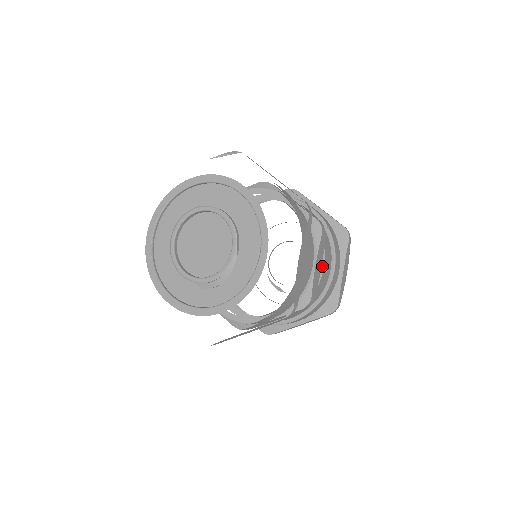
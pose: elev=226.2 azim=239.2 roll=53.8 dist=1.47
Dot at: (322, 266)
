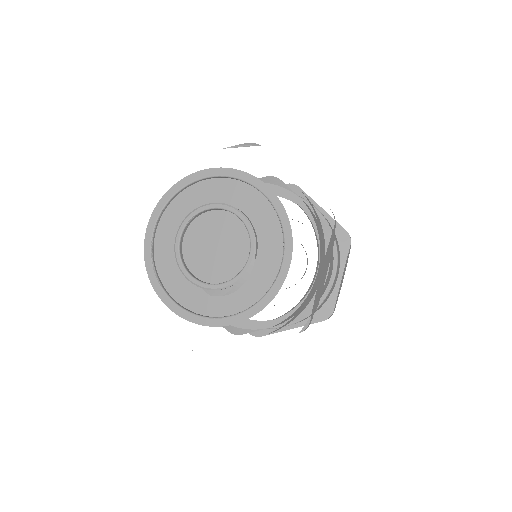
Dot at: occluded
